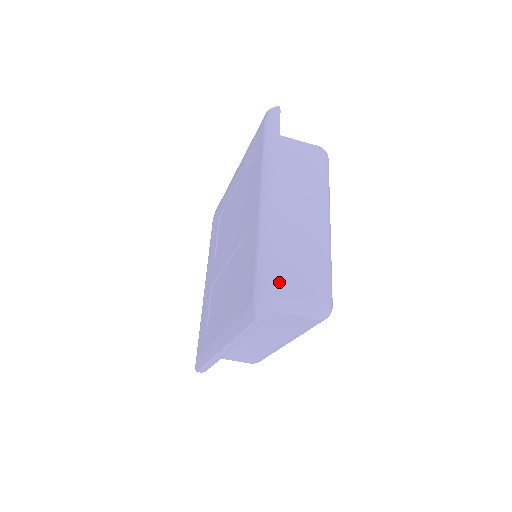
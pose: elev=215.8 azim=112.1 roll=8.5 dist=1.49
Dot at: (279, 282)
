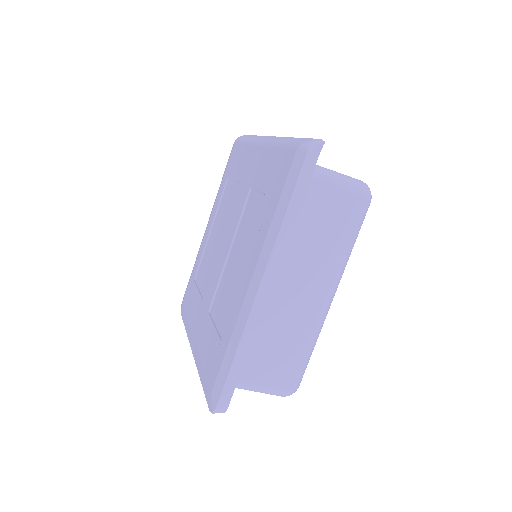
Dot at: occluded
